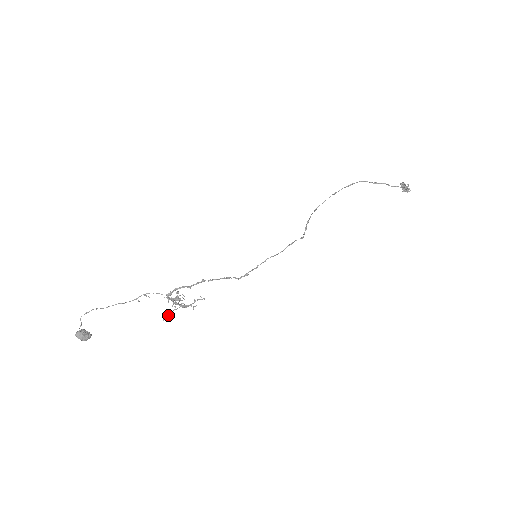
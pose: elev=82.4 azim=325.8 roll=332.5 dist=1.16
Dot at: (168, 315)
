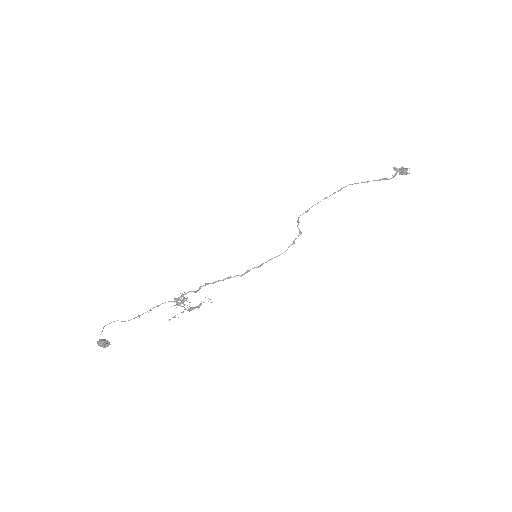
Dot at: (175, 317)
